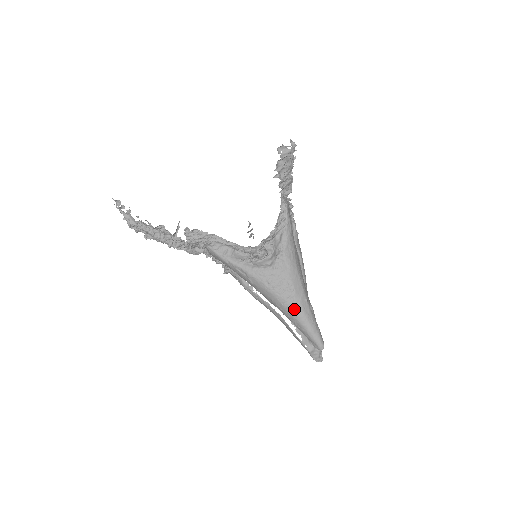
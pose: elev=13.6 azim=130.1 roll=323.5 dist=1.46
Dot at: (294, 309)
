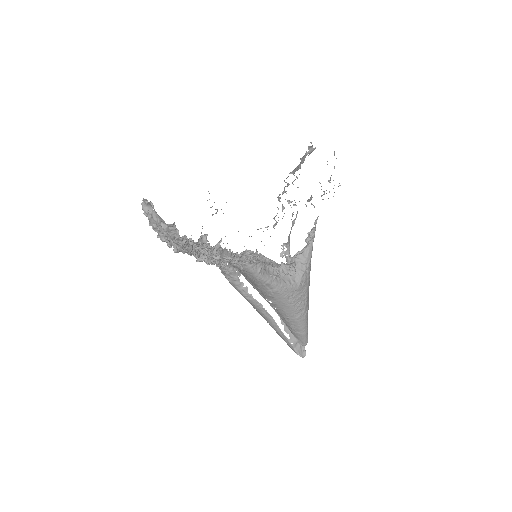
Dot at: (302, 318)
